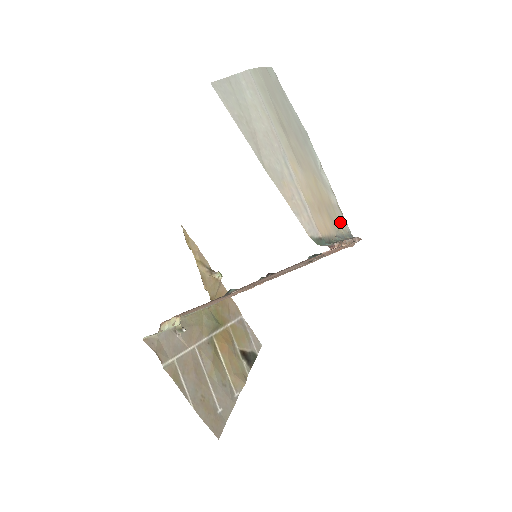
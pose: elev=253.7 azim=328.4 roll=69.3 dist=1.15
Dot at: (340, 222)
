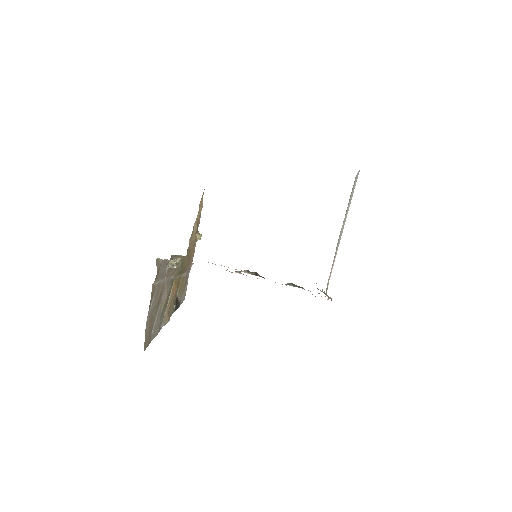
Dot at: occluded
